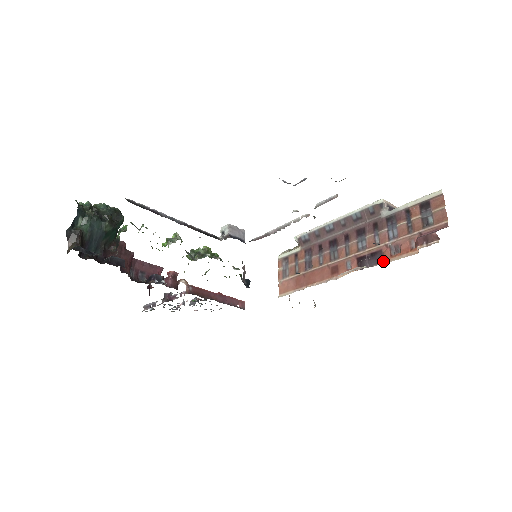
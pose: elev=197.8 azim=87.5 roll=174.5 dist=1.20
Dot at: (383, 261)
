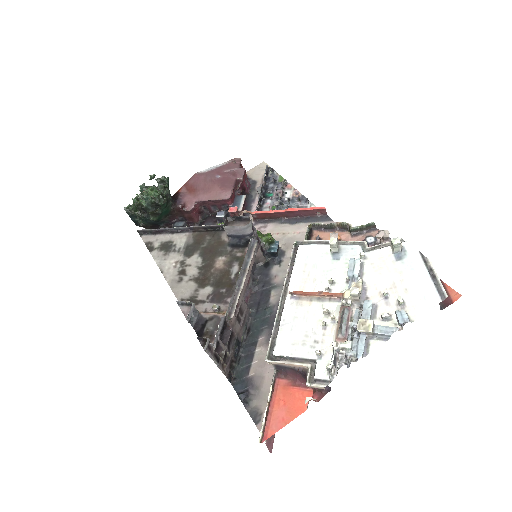
Dot at: occluded
